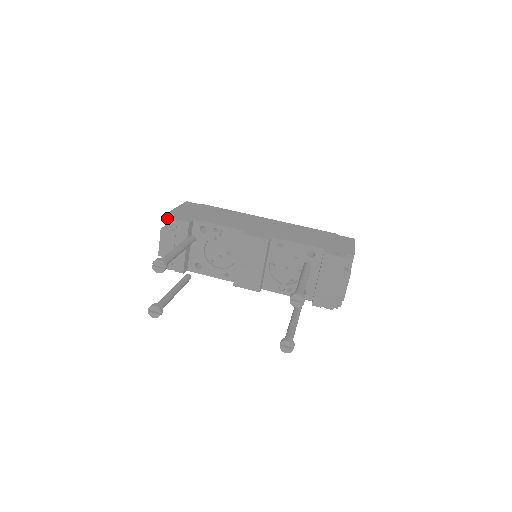
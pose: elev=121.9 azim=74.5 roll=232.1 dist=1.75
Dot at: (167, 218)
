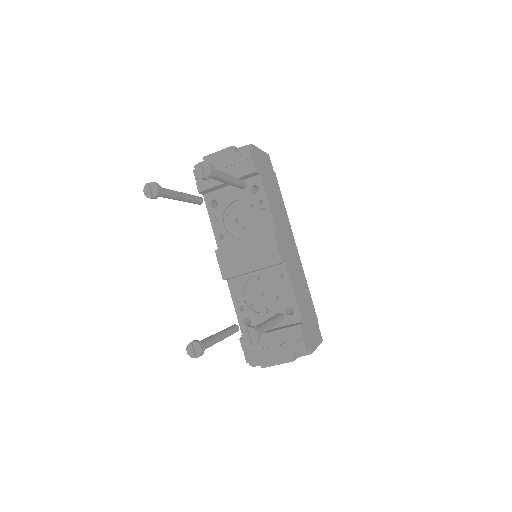
Dot at: (247, 146)
